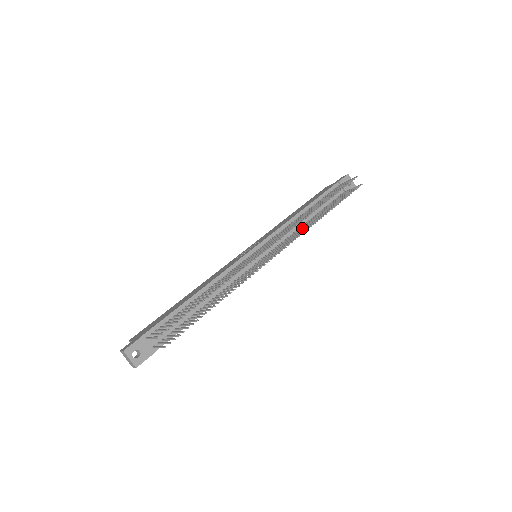
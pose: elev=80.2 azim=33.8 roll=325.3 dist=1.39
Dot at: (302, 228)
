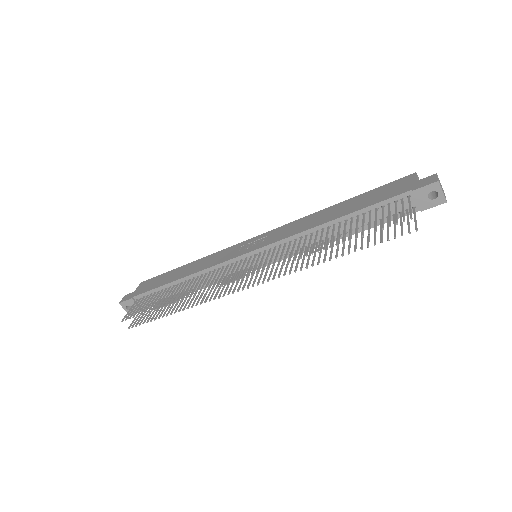
Dot at: (309, 252)
